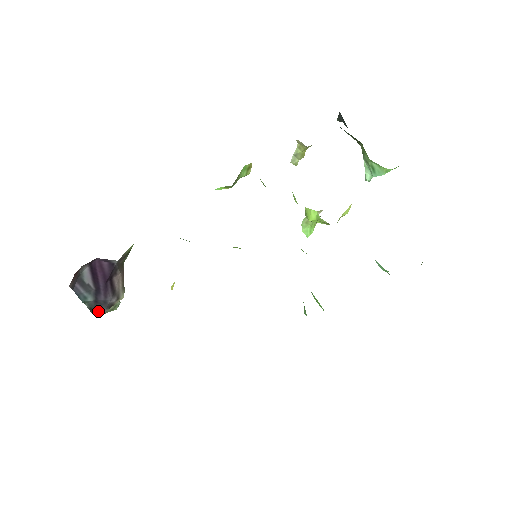
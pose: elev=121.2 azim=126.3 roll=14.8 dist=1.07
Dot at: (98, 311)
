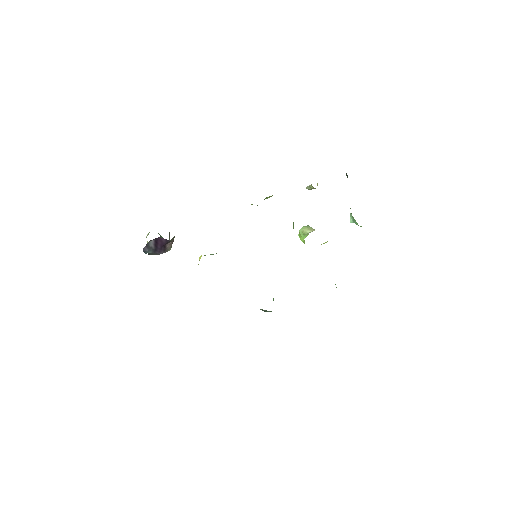
Dot at: occluded
